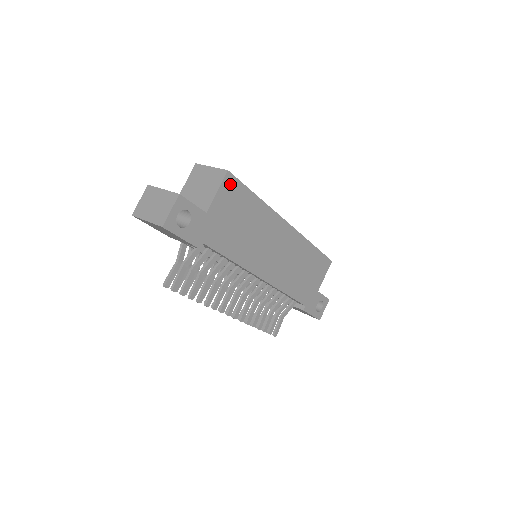
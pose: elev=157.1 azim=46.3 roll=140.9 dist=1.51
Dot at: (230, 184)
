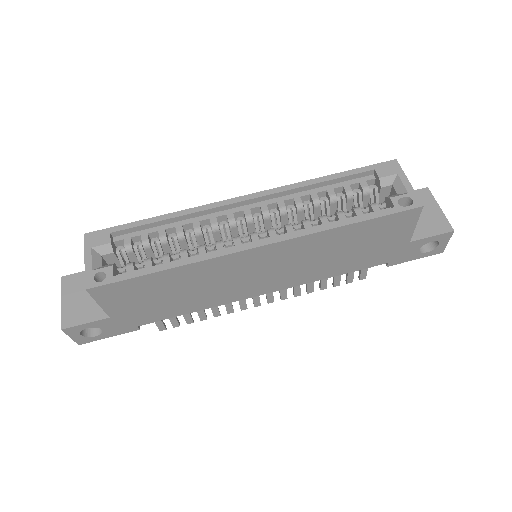
Dot at: (106, 291)
